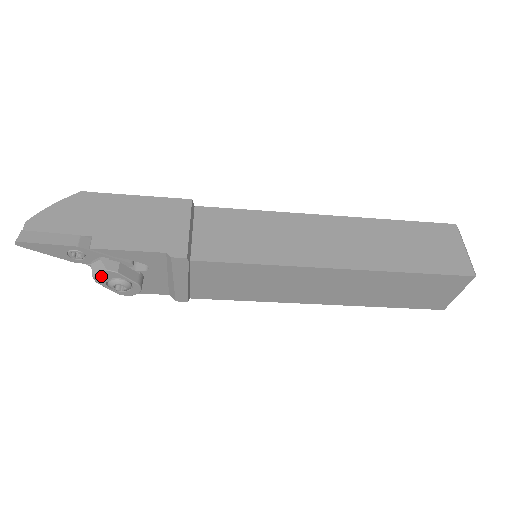
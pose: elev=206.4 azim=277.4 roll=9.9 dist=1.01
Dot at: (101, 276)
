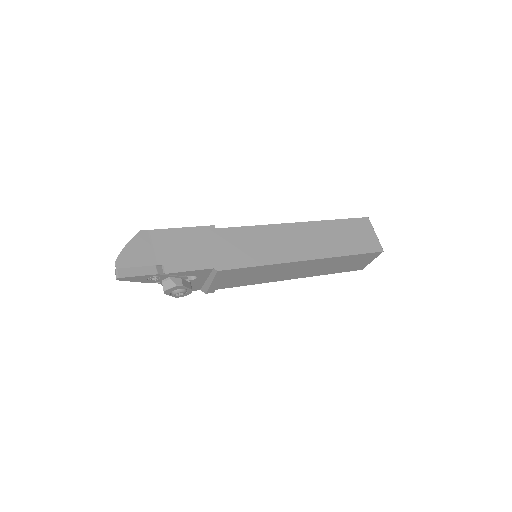
Dot at: (170, 290)
